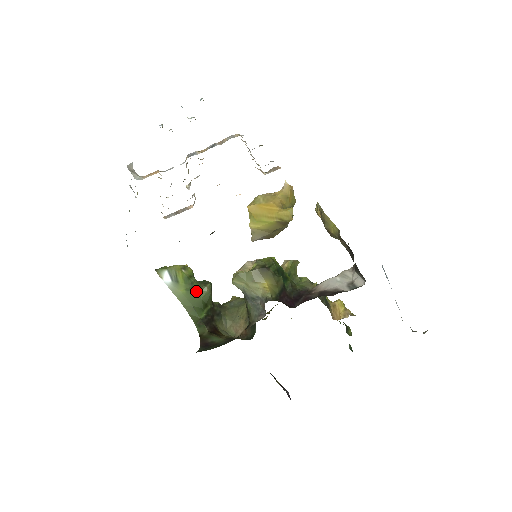
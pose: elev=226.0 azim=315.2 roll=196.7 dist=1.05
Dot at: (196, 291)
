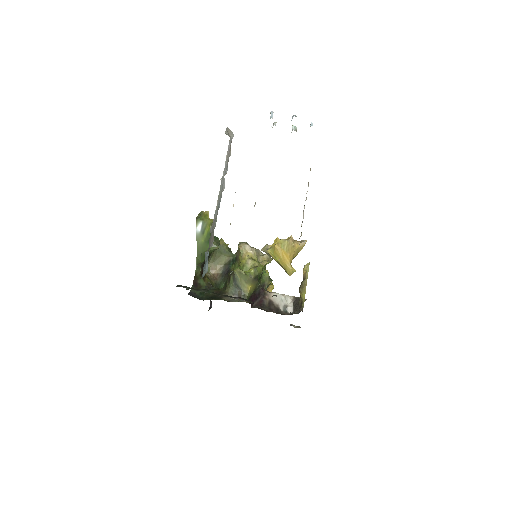
Dot at: occluded
